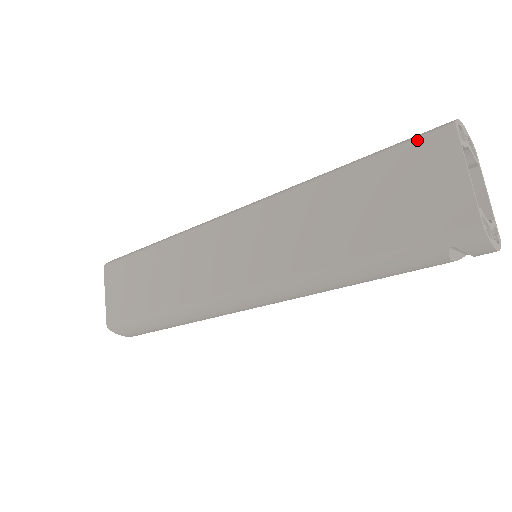
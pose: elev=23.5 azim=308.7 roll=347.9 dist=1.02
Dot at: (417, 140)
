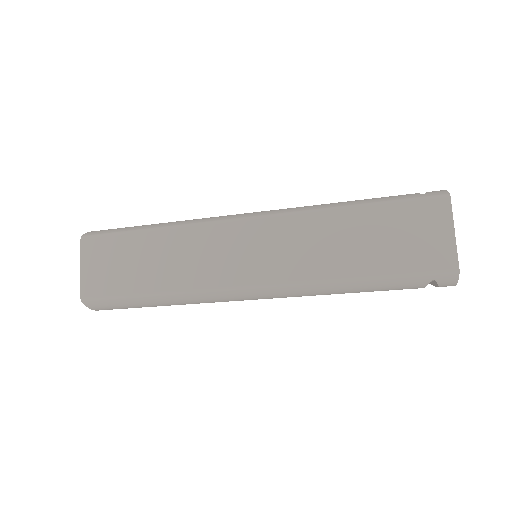
Dot at: (422, 199)
